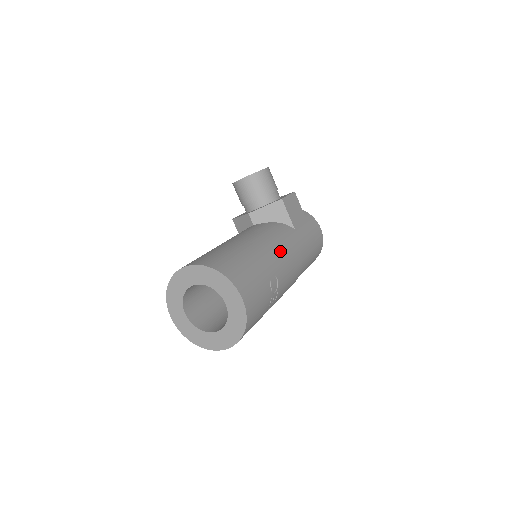
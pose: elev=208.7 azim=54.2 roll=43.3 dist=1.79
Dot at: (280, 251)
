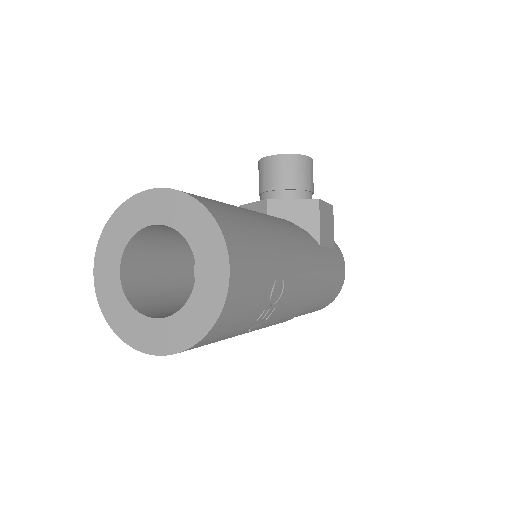
Dot at: (299, 254)
